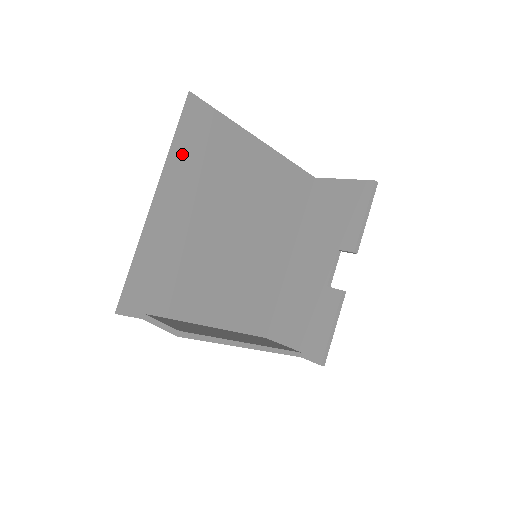
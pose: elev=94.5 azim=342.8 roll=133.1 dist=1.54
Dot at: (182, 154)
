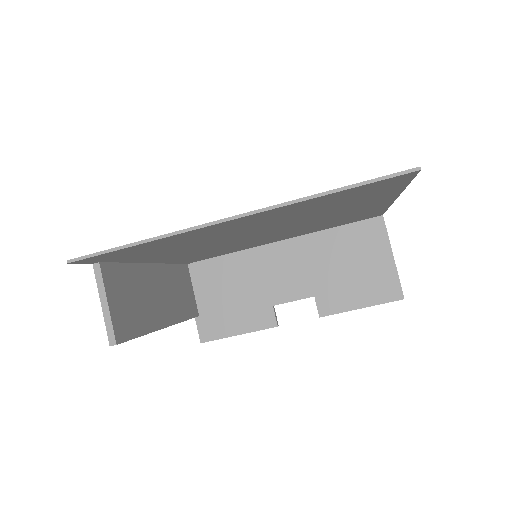
Dot at: (319, 200)
